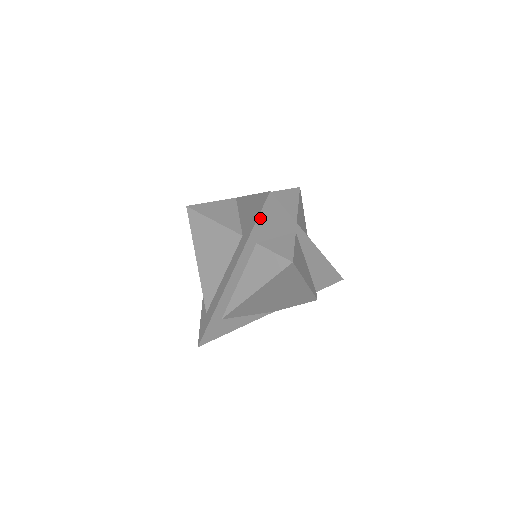
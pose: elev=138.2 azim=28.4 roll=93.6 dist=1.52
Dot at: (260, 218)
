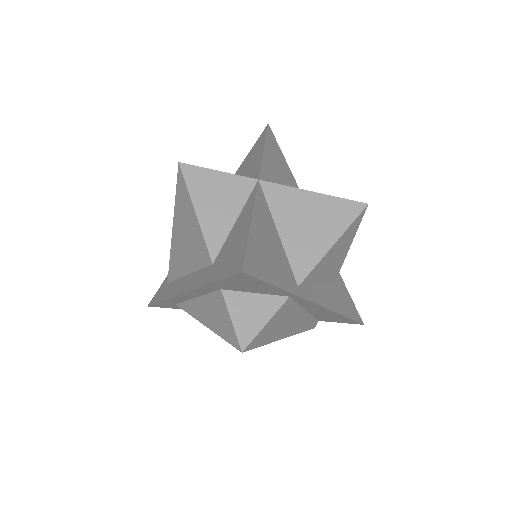
Dot at: (225, 280)
